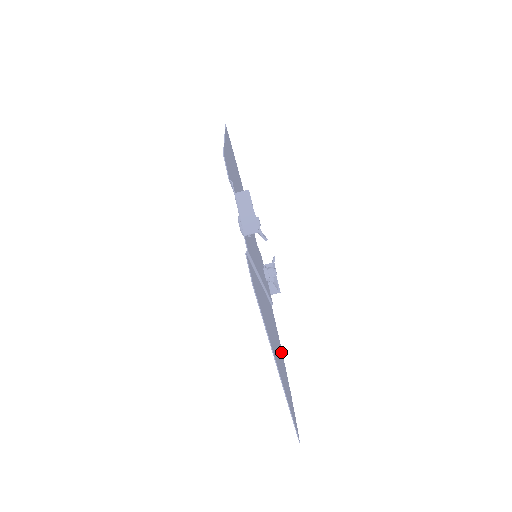
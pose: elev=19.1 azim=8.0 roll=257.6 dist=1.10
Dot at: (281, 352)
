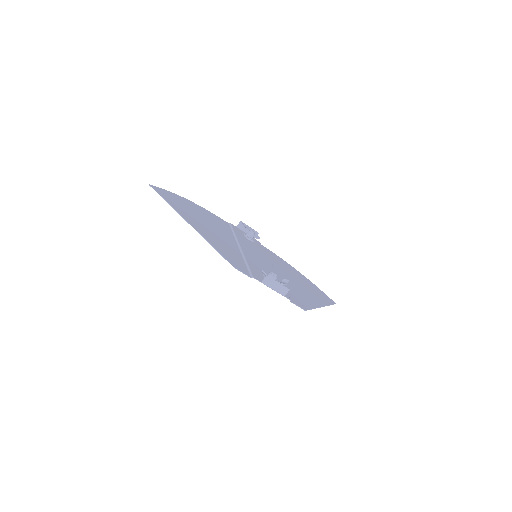
Dot at: (290, 267)
